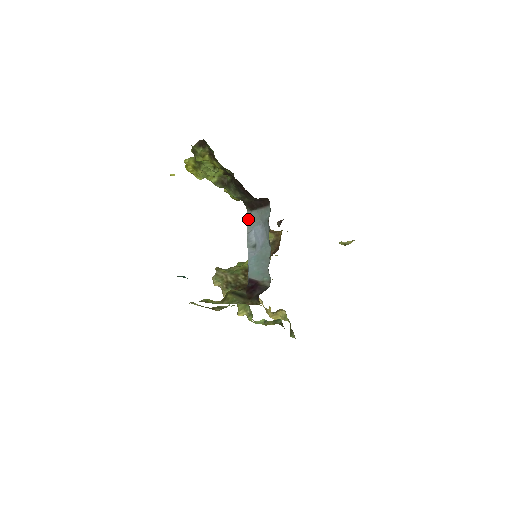
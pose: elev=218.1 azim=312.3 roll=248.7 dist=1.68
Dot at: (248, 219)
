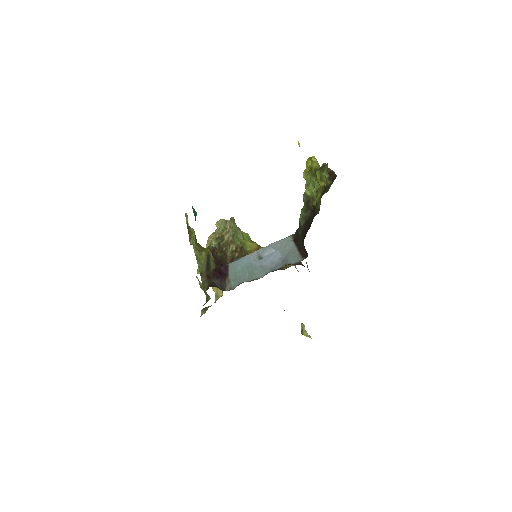
Dot at: (284, 240)
